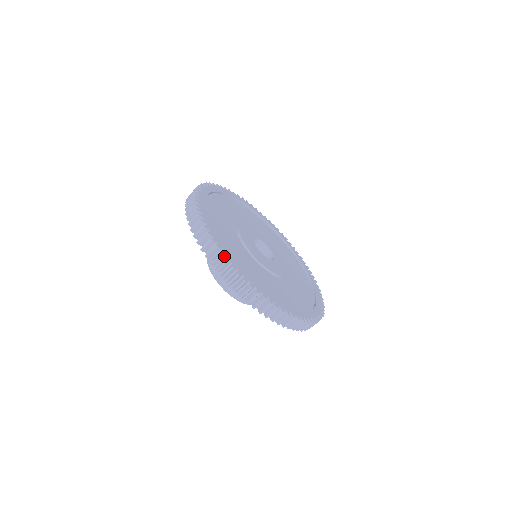
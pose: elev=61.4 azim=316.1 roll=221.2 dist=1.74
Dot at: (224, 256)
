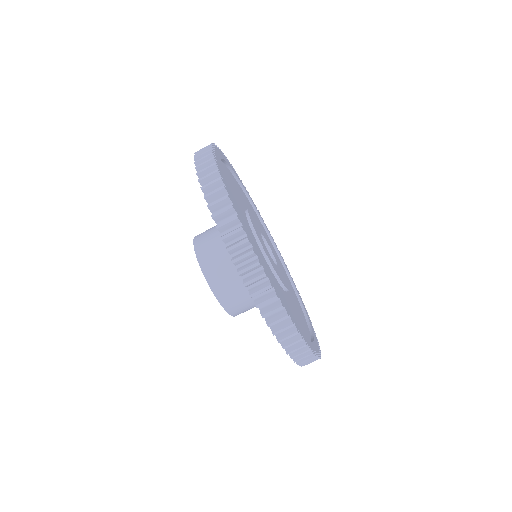
Dot at: occluded
